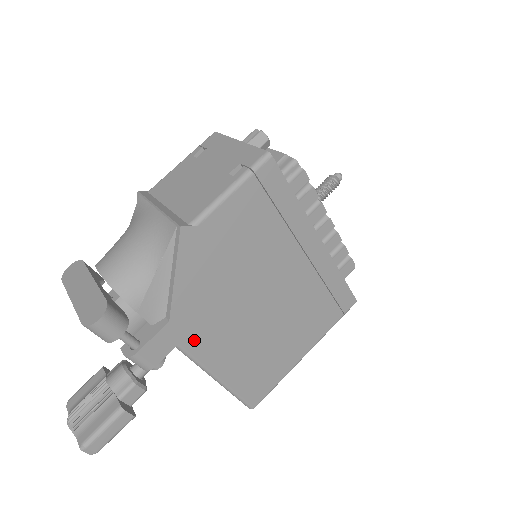
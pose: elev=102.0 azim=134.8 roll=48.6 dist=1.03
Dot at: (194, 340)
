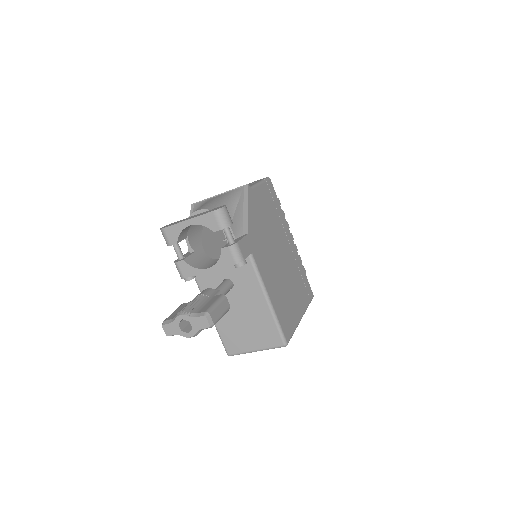
Dot at: (257, 257)
